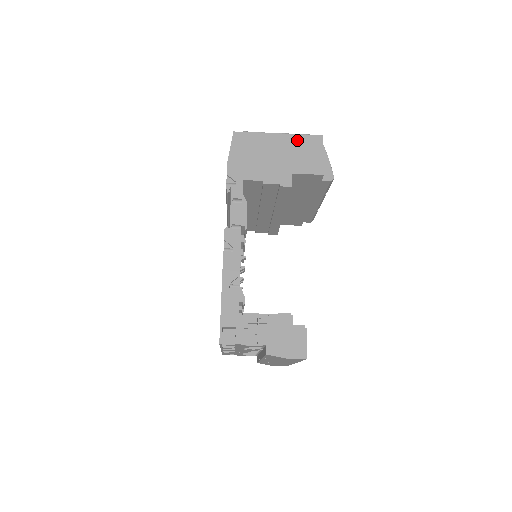
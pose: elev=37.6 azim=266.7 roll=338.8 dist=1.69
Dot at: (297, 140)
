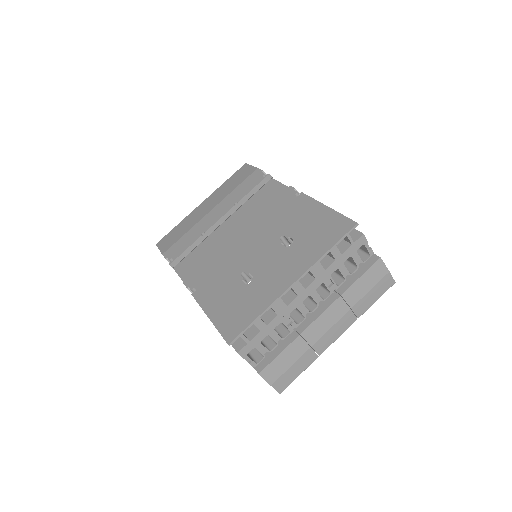
Dot at: occluded
